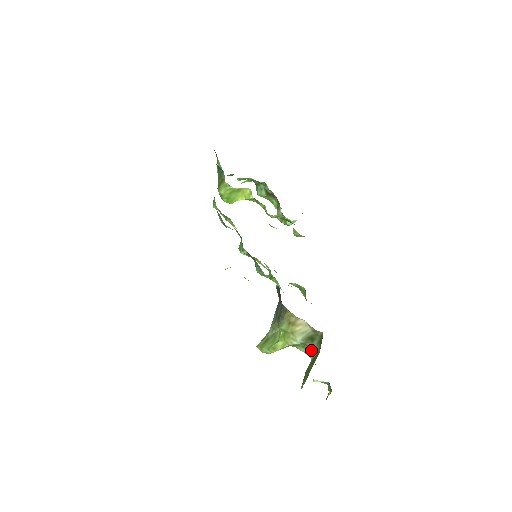
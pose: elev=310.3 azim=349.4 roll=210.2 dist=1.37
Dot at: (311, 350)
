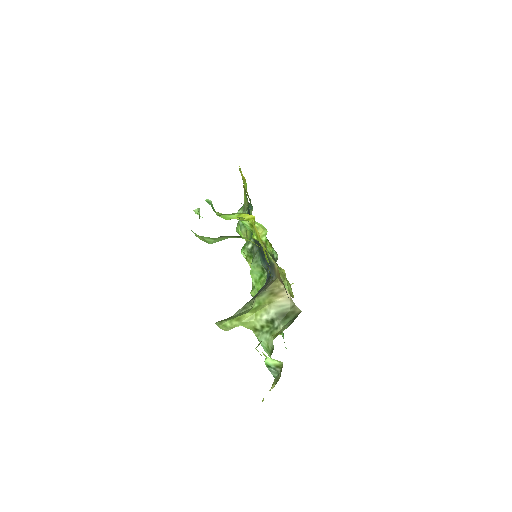
Dot at: (276, 333)
